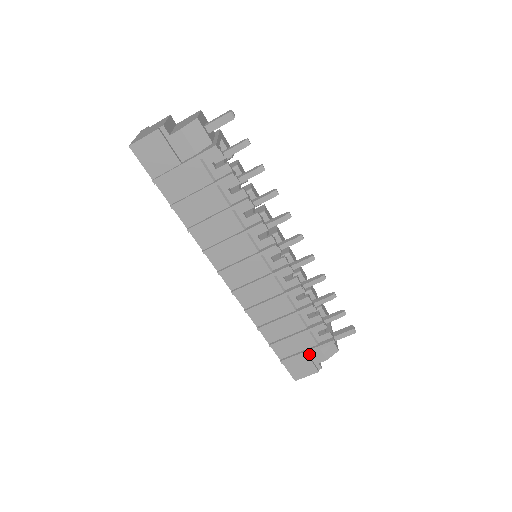
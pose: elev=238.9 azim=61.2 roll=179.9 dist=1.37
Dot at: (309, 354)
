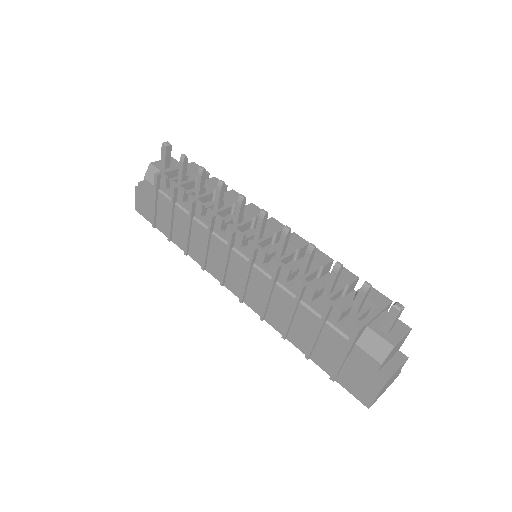
Dot at: (356, 360)
